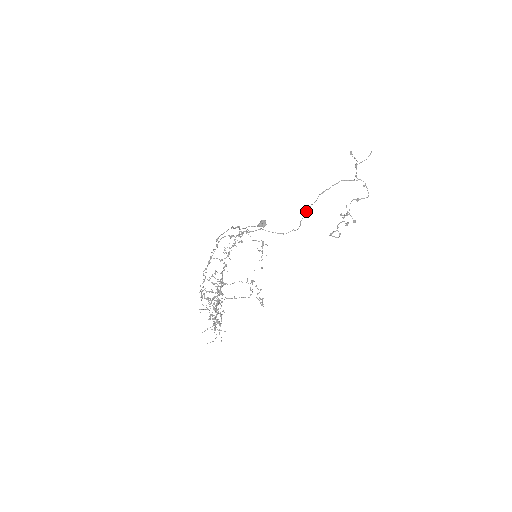
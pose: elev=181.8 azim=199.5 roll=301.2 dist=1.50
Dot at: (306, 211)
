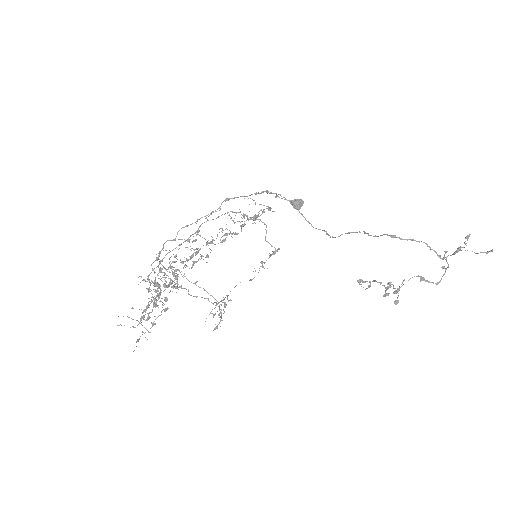
Dot at: (356, 232)
